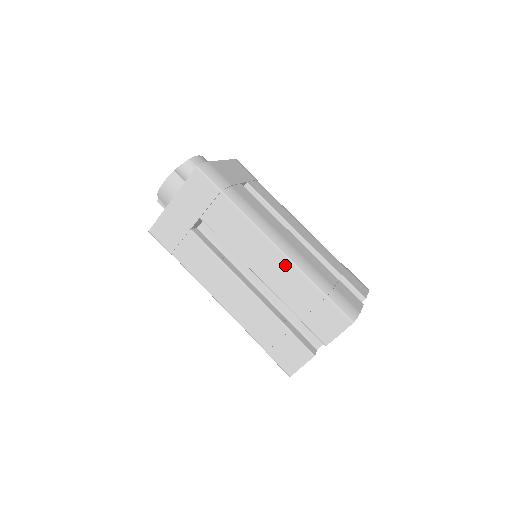
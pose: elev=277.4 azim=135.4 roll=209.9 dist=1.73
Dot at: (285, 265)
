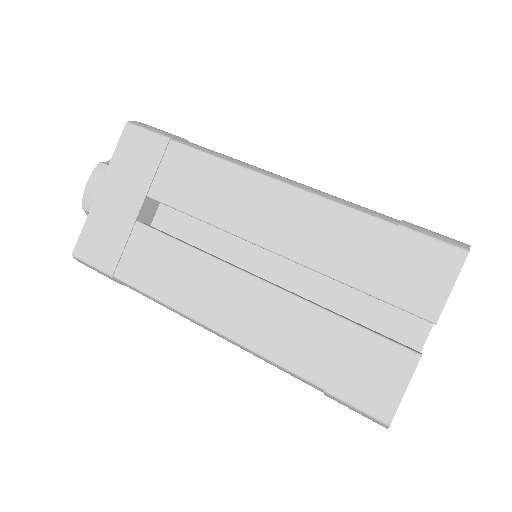
Dot at: (305, 205)
